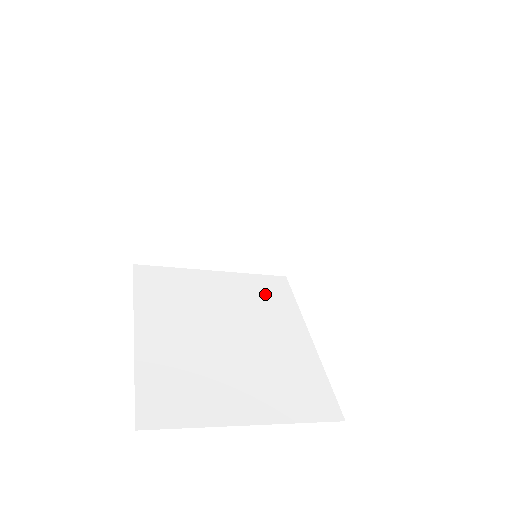
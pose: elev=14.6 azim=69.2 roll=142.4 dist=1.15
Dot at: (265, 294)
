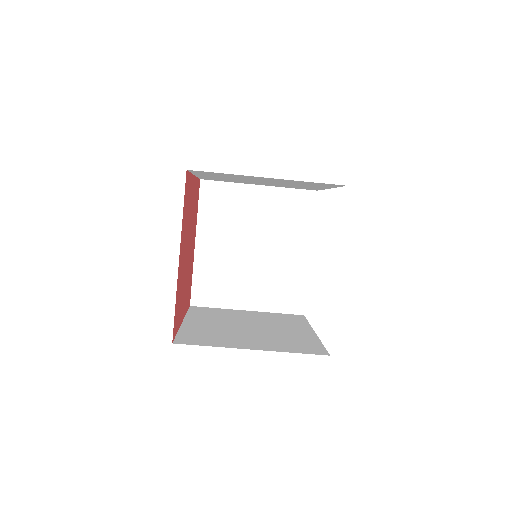
Dot at: (284, 319)
